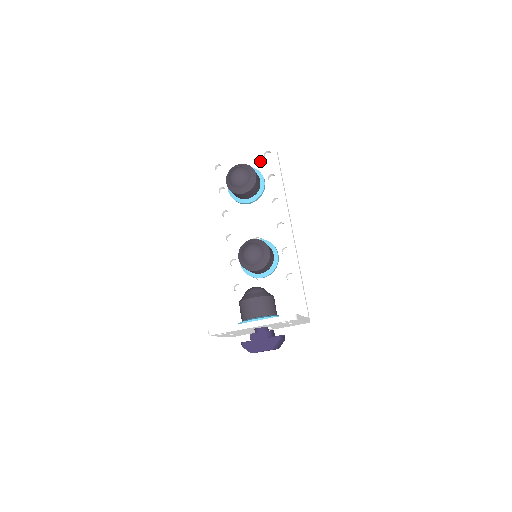
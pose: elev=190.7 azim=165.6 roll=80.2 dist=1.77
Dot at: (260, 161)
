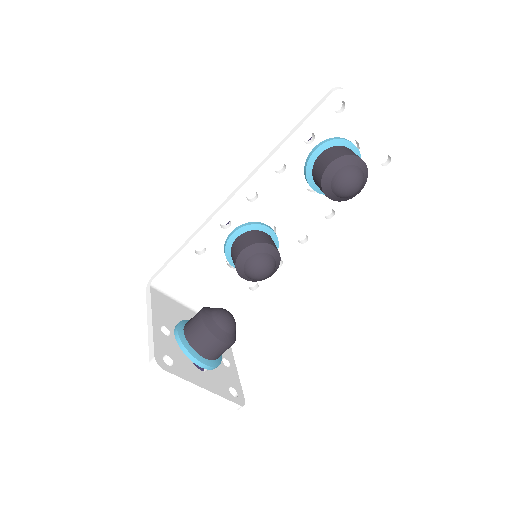
Dot at: (373, 158)
